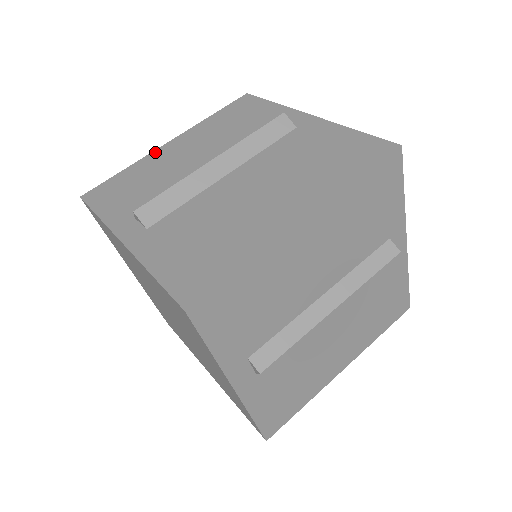
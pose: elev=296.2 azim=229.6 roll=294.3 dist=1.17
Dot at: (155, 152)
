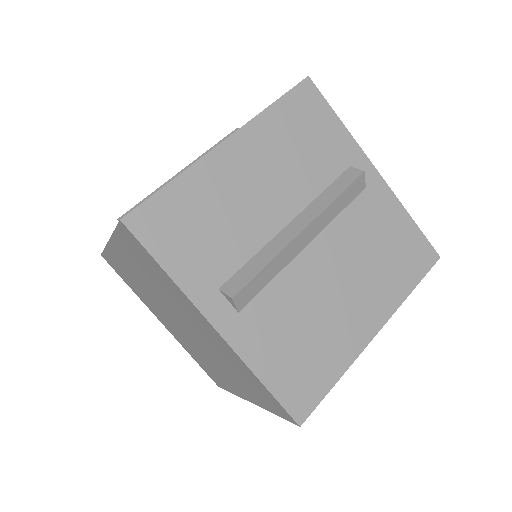
Dot at: occluded
